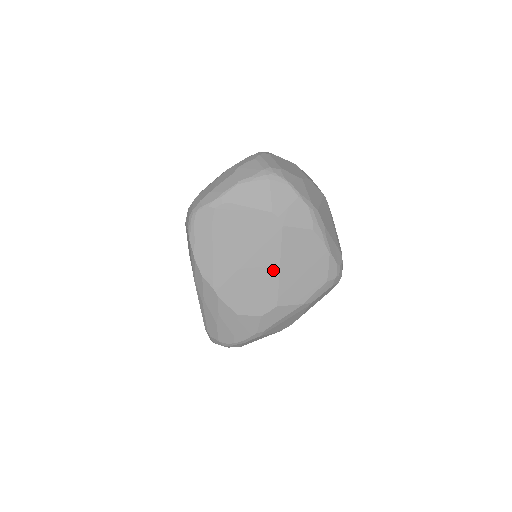
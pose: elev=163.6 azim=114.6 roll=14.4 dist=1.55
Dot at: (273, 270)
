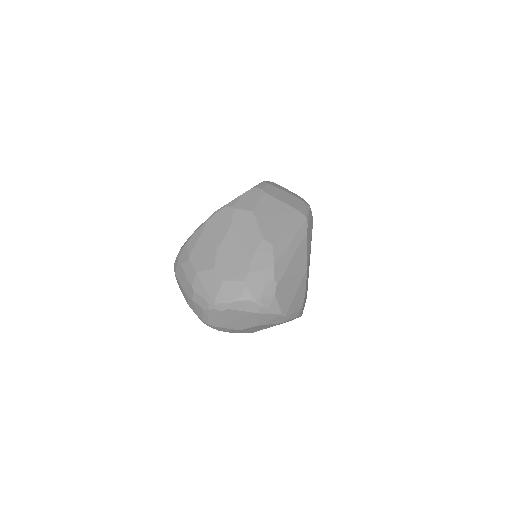
Dot at: occluded
